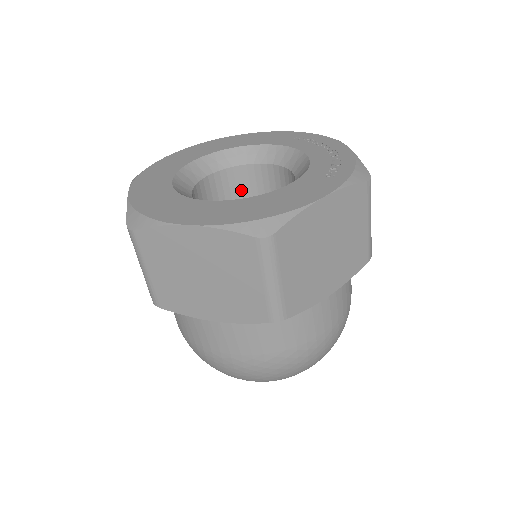
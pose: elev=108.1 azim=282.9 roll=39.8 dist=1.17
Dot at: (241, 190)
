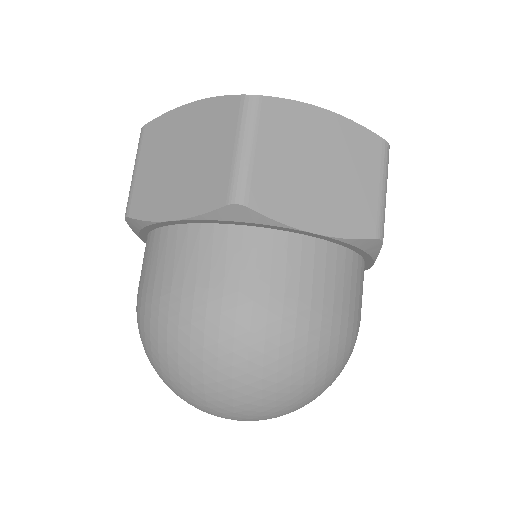
Dot at: occluded
